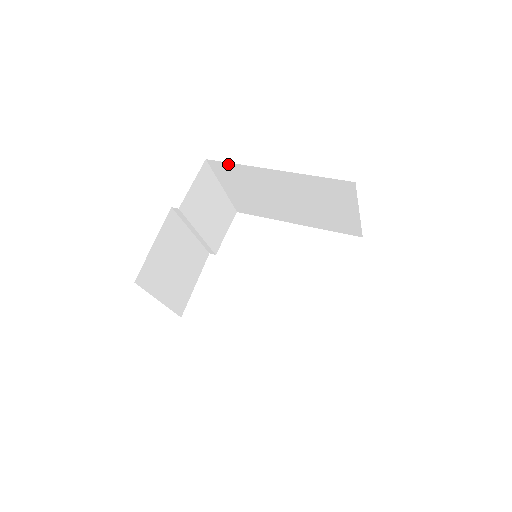
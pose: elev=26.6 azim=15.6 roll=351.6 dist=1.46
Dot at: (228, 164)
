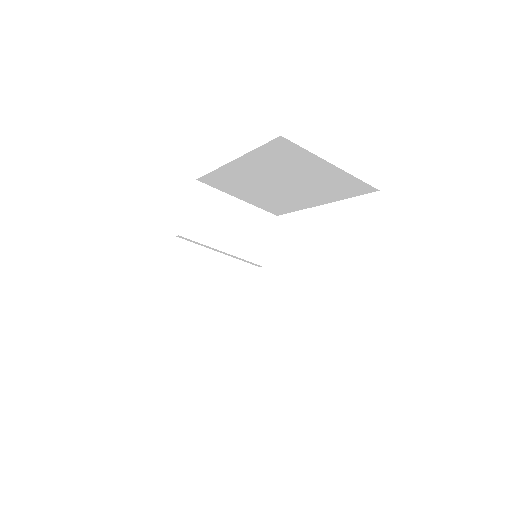
Dot at: (209, 175)
